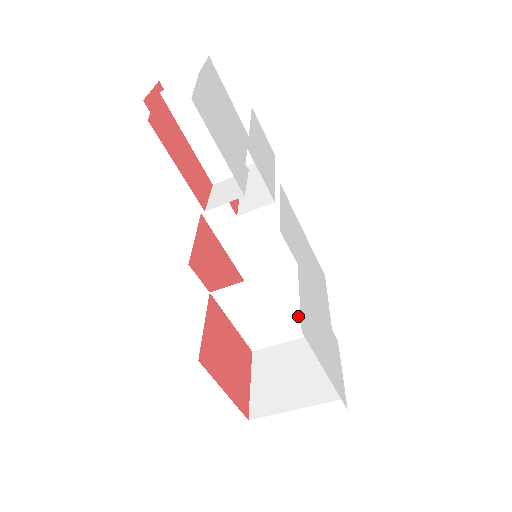
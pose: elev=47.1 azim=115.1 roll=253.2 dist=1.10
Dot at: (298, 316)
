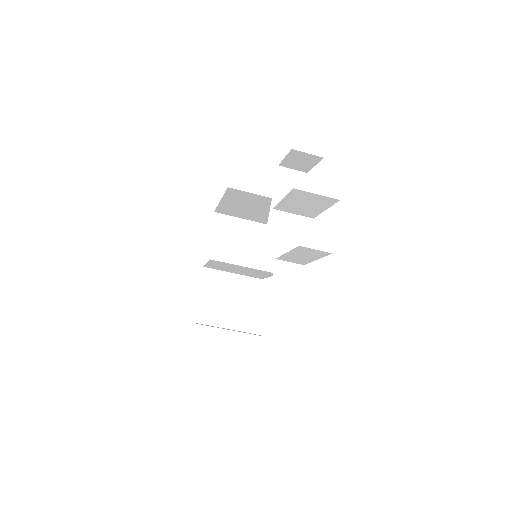
Dot at: (250, 274)
